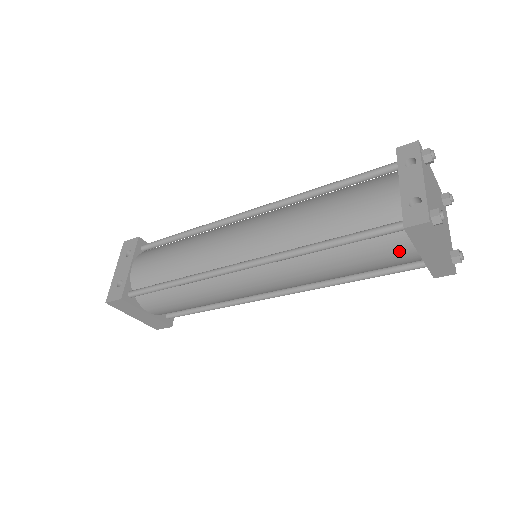
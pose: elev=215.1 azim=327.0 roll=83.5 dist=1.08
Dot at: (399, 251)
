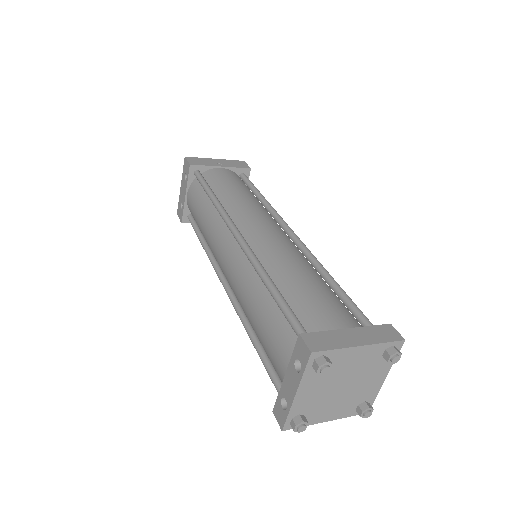
Dot at: occluded
